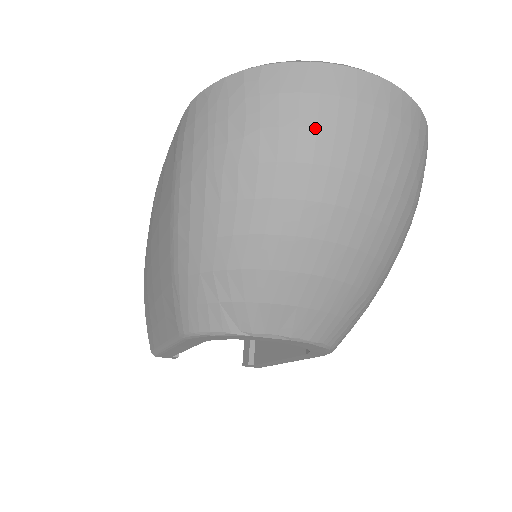
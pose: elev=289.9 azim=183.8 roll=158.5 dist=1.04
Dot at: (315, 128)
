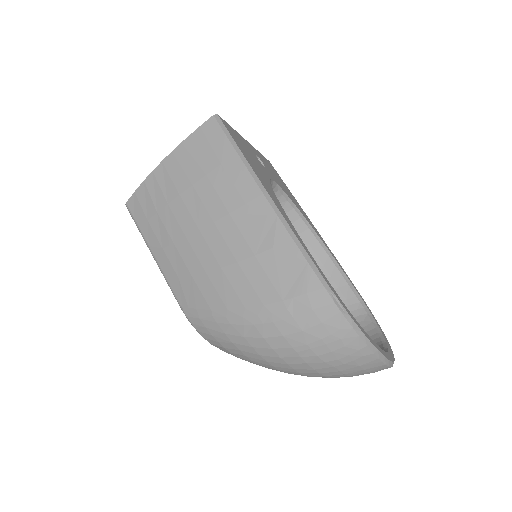
Dot at: (348, 376)
